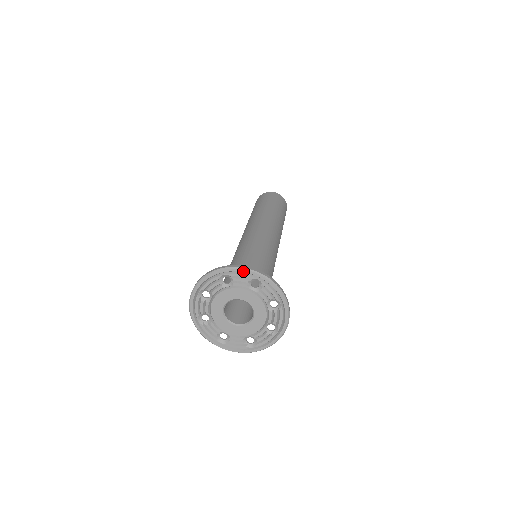
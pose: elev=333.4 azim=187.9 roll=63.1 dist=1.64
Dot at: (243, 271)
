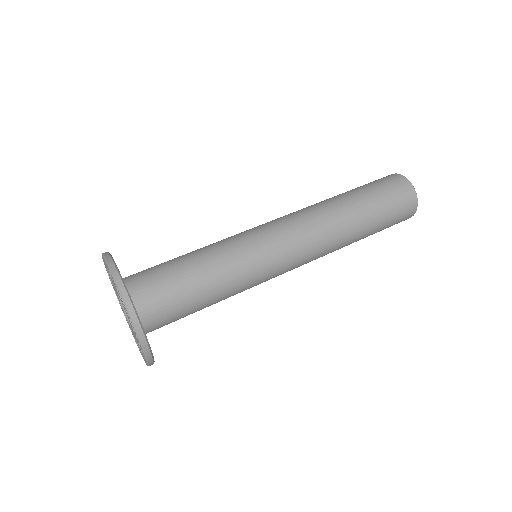
Dot at: (126, 310)
